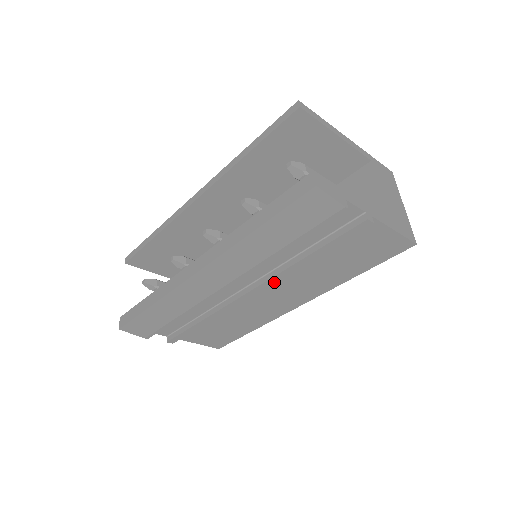
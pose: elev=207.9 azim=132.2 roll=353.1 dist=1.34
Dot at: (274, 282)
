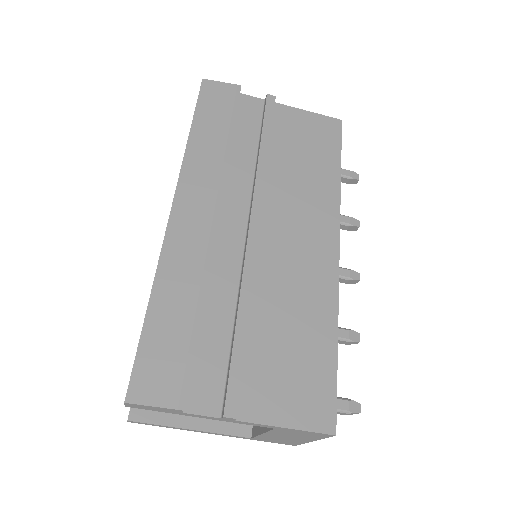
Dot at: (263, 194)
